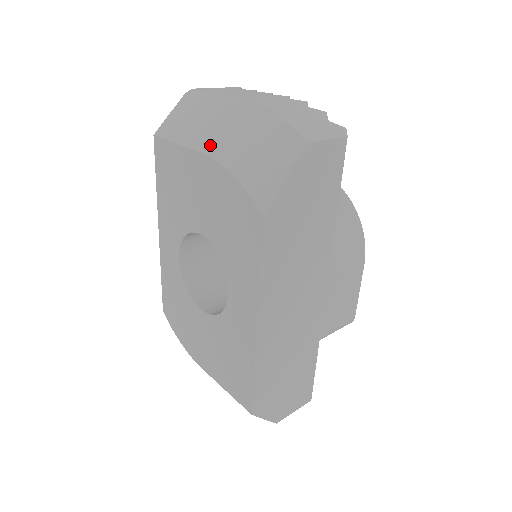
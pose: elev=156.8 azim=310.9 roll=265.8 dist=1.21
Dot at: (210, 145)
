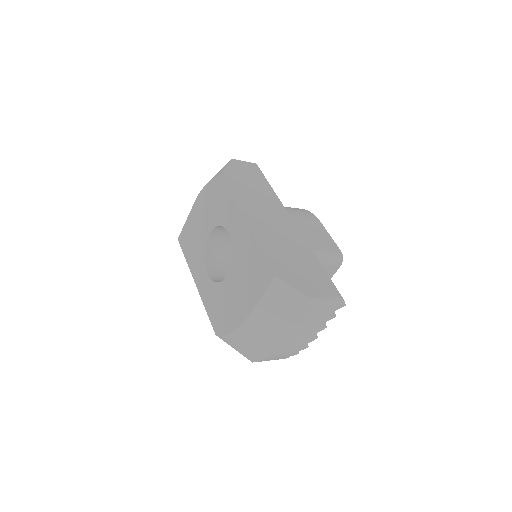
Dot at: occluded
